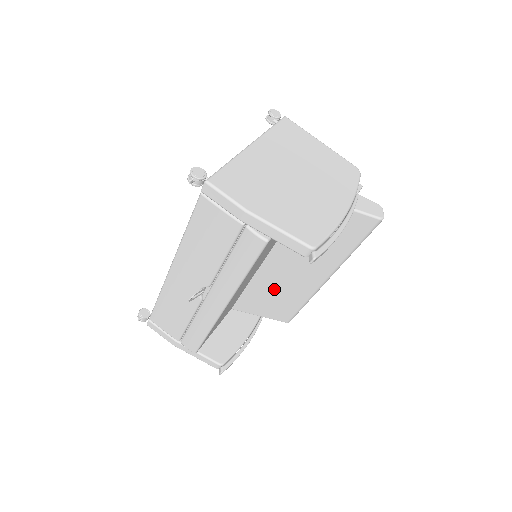
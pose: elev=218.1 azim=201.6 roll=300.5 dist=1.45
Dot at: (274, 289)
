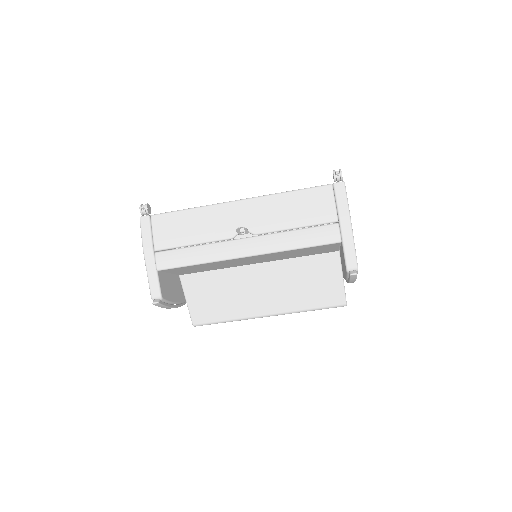
Dot at: (230, 289)
